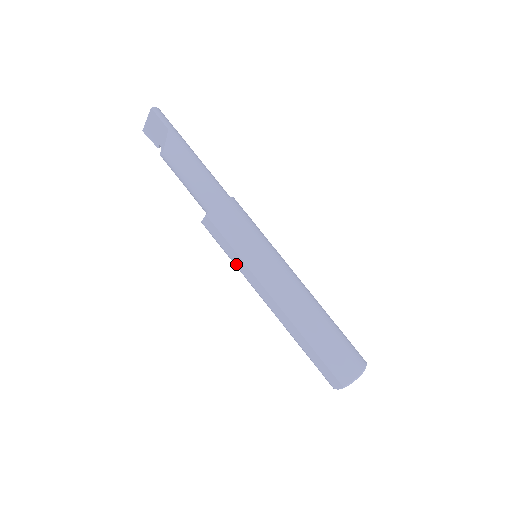
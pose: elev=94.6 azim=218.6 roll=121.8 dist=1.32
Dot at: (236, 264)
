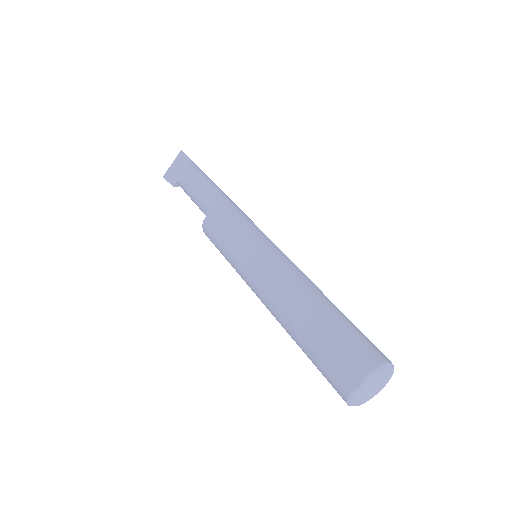
Dot at: (234, 253)
